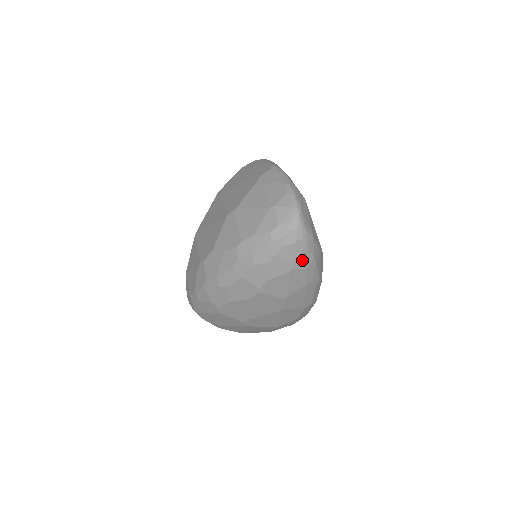
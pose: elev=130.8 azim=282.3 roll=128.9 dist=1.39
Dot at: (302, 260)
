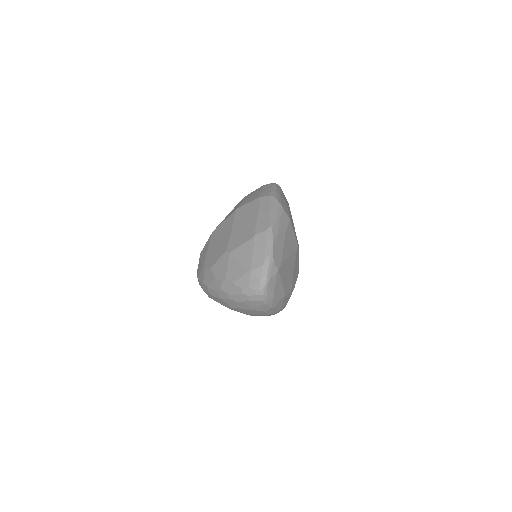
Dot at: (262, 308)
